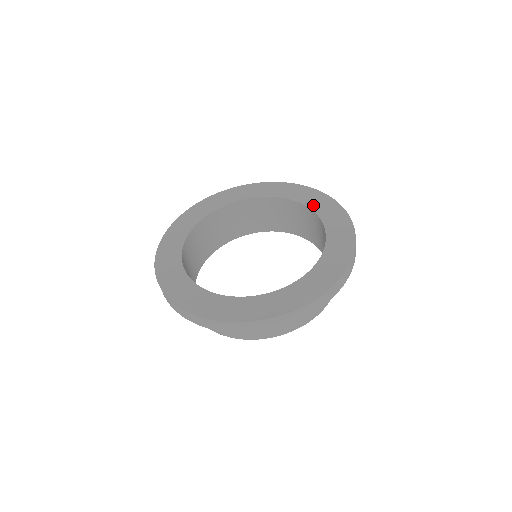
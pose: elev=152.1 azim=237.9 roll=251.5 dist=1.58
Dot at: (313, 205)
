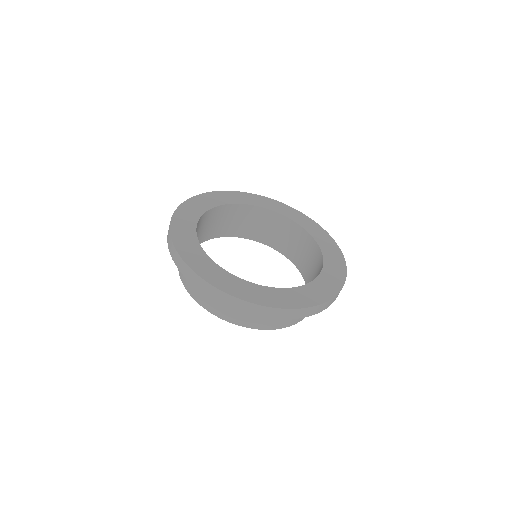
Dot at: (276, 209)
